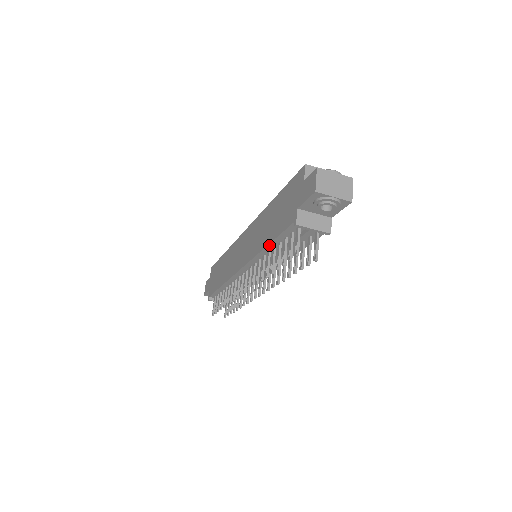
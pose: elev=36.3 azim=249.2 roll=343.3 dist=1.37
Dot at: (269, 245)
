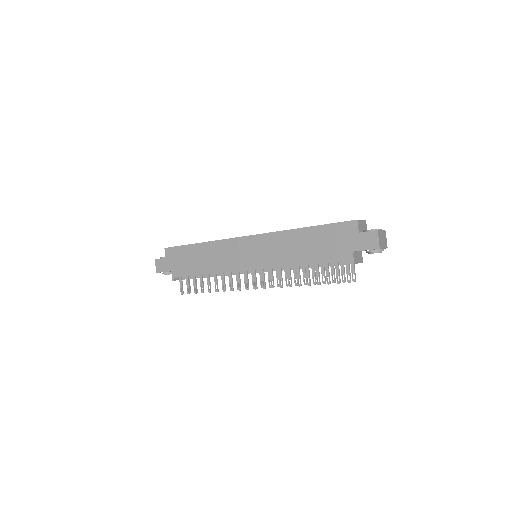
Dot at: (306, 265)
